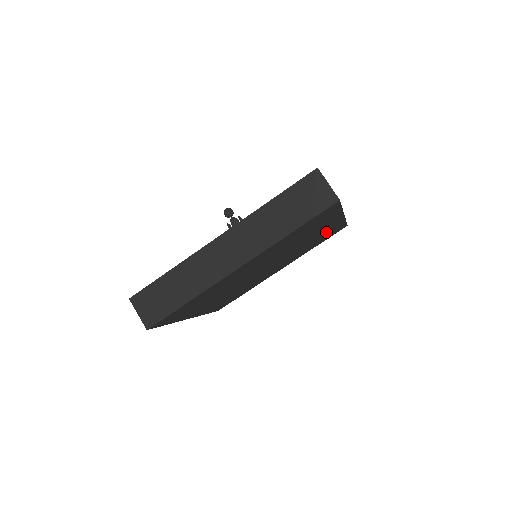
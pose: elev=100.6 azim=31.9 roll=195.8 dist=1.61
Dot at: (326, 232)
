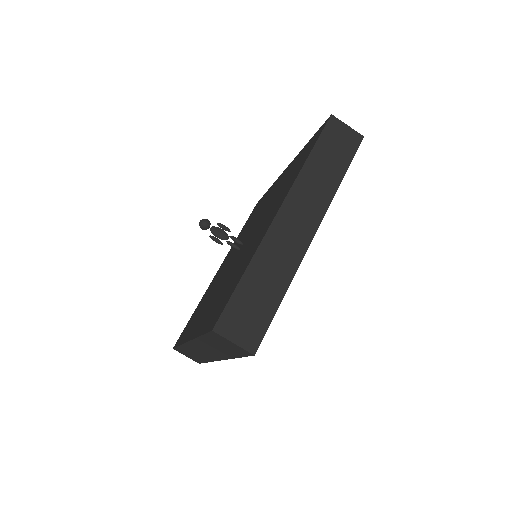
Dot at: occluded
